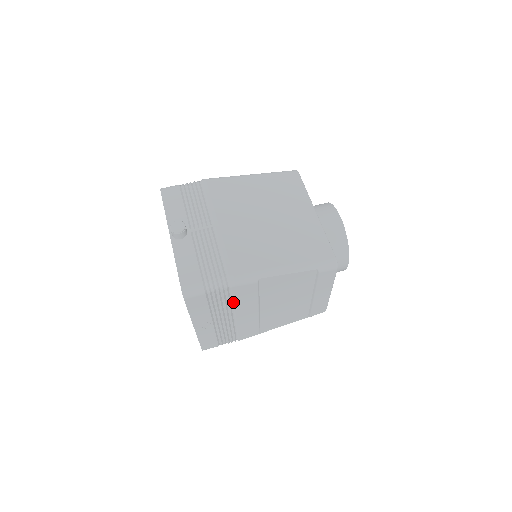
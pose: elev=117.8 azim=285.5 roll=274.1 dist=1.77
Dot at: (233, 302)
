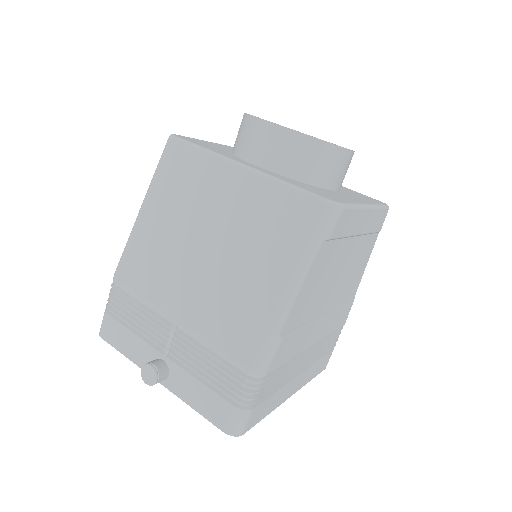
Dot at: (289, 360)
